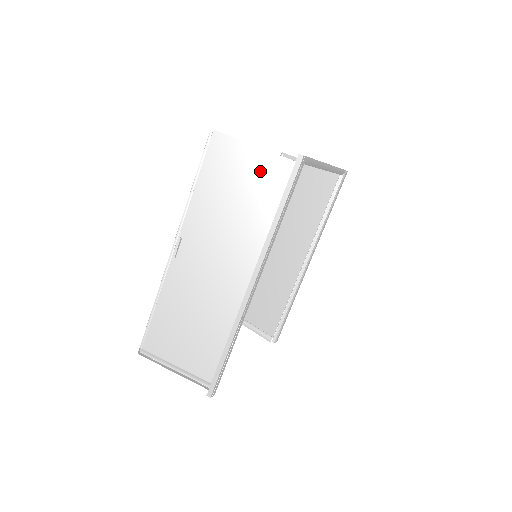
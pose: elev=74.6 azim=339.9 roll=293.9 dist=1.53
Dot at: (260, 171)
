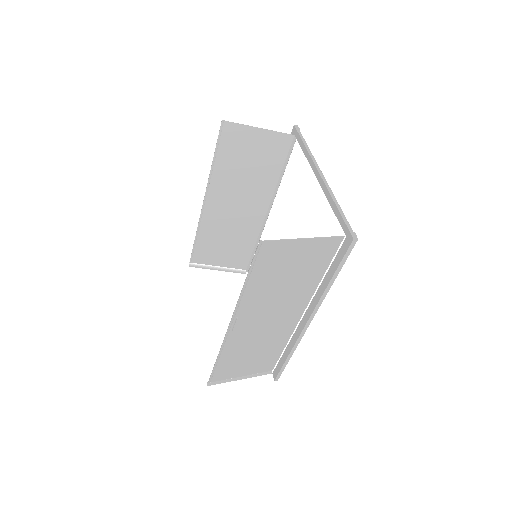
Dot at: (310, 253)
